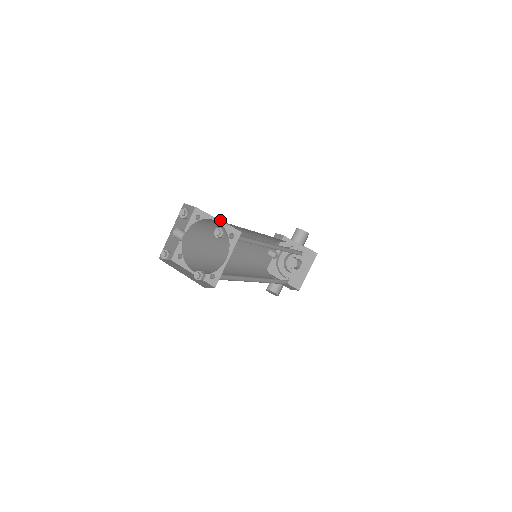
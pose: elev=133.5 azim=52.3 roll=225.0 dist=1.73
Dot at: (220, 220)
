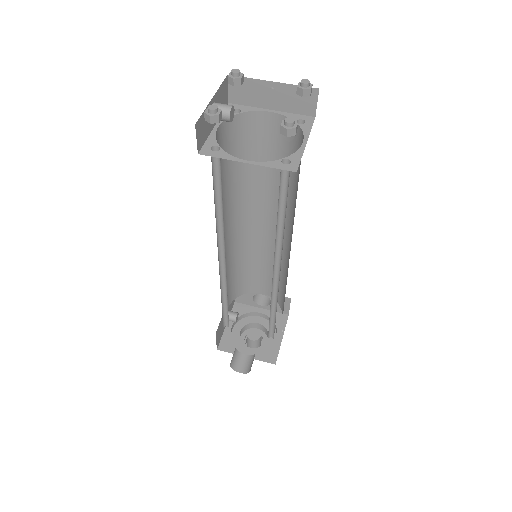
Dot at: (275, 110)
